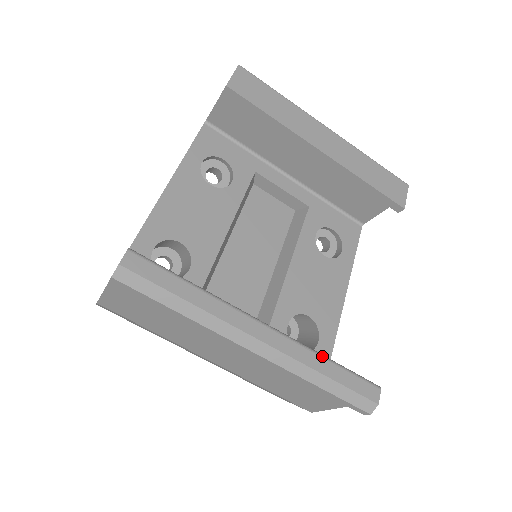
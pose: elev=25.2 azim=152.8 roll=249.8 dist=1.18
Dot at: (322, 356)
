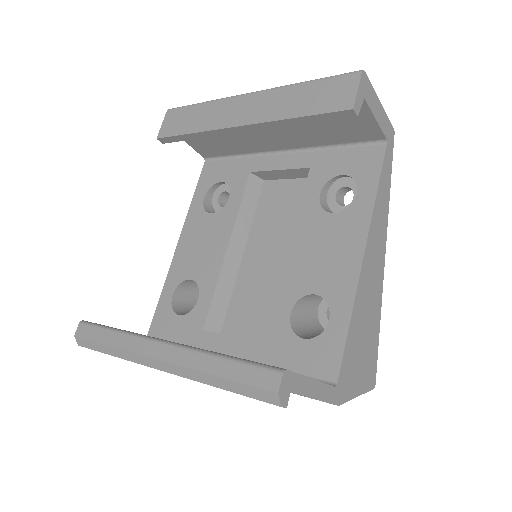
Dot at: (213, 355)
